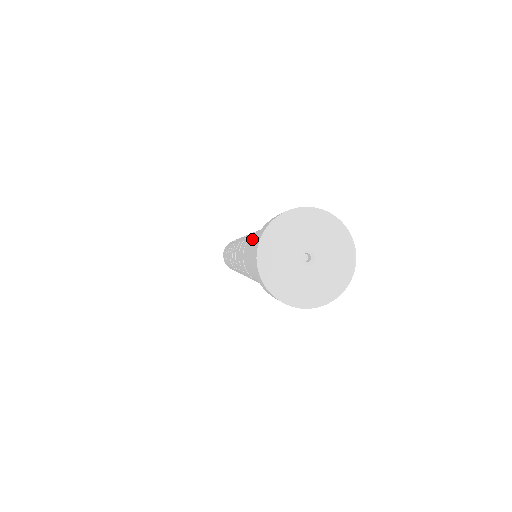
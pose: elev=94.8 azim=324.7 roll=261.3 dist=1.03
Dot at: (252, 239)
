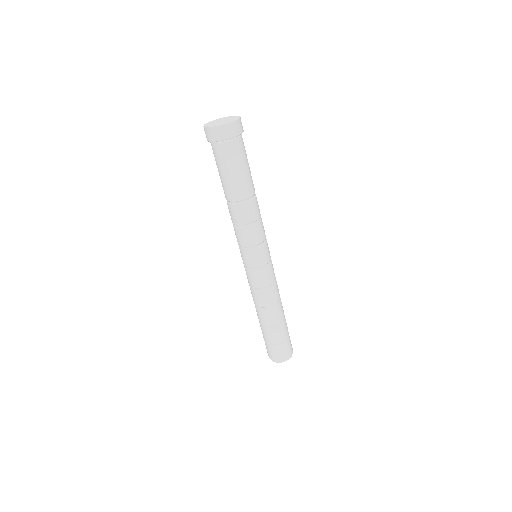
Dot at: occluded
